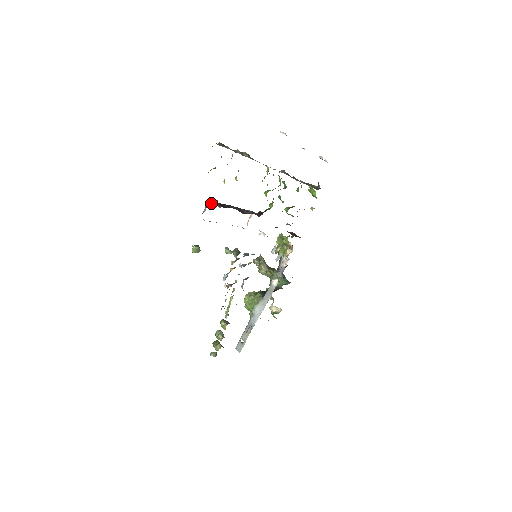
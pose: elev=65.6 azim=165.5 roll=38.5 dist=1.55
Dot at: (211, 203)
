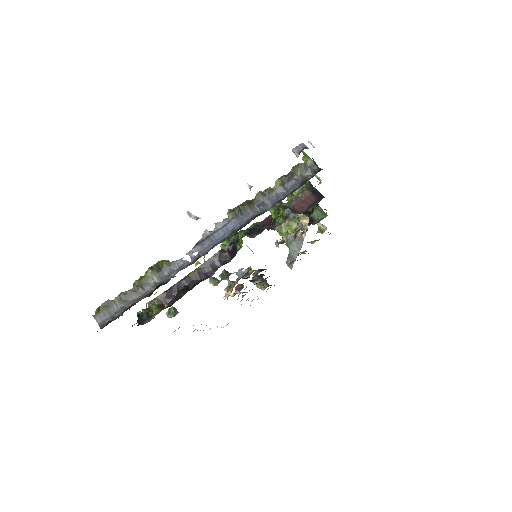
Dot at: (152, 307)
